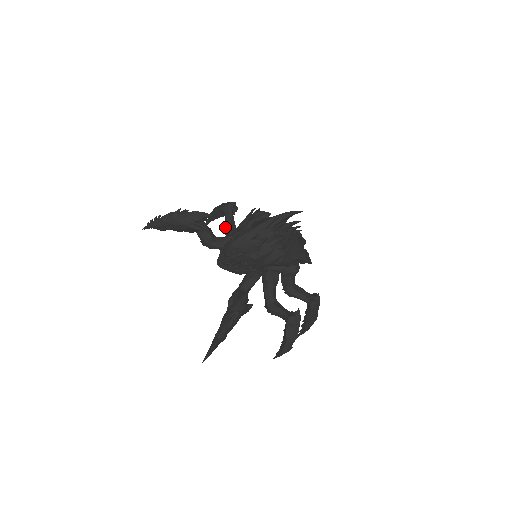
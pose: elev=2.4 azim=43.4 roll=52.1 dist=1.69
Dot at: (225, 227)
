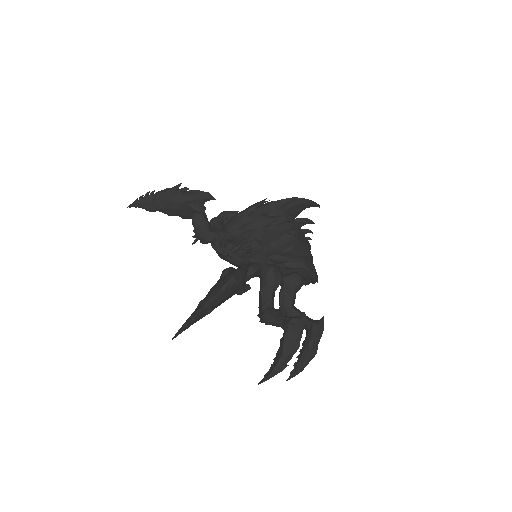
Dot at: occluded
